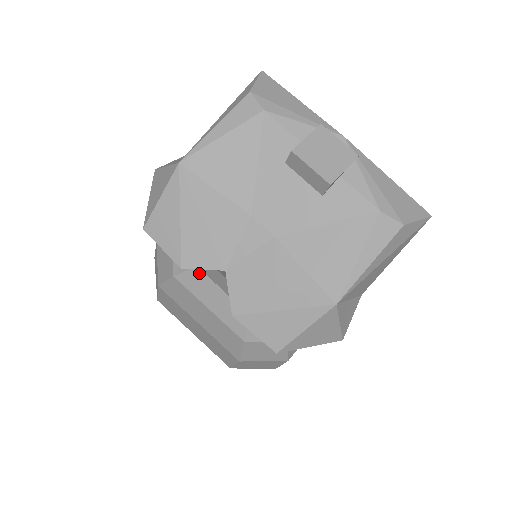
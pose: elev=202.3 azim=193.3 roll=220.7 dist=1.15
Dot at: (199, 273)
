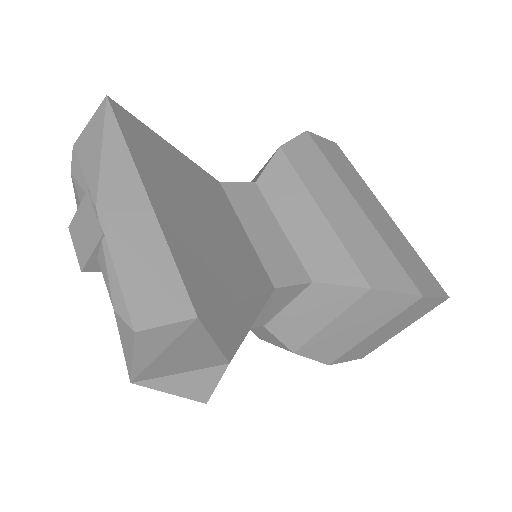
Dot at: occluded
